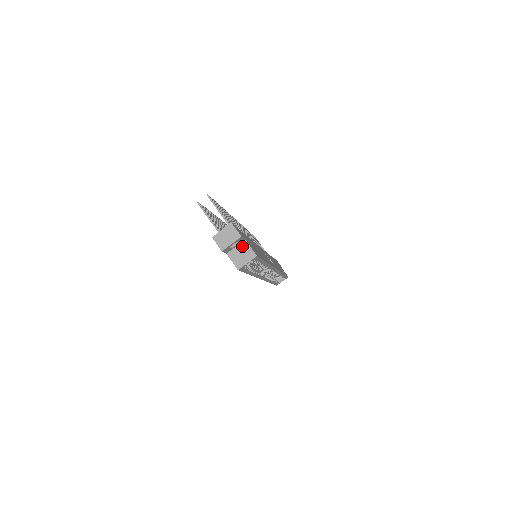
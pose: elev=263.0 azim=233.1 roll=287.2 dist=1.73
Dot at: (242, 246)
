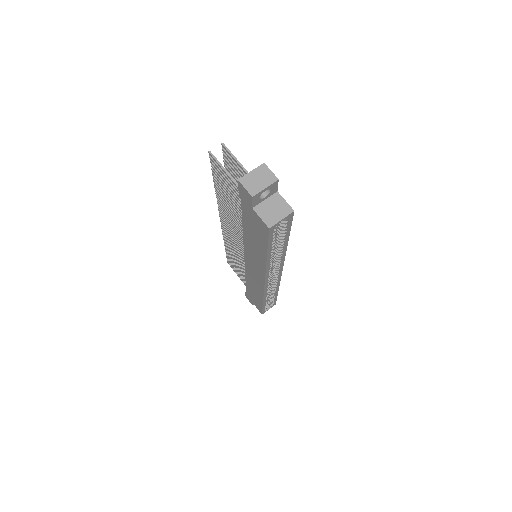
Dot at: (274, 199)
